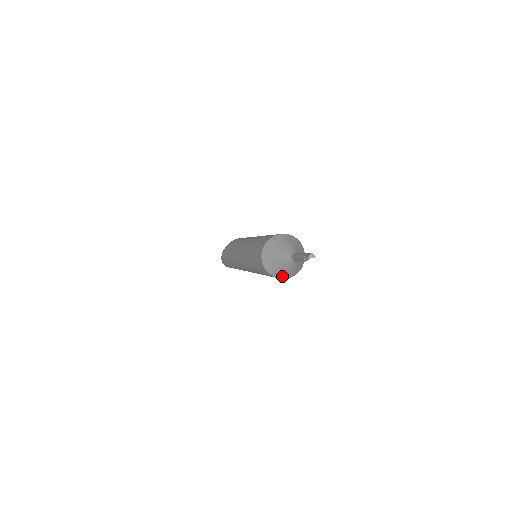
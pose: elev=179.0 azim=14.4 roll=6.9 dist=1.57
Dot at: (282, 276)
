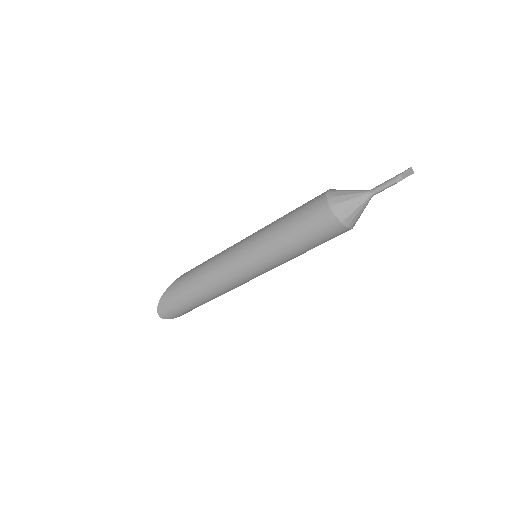
Dot at: (341, 215)
